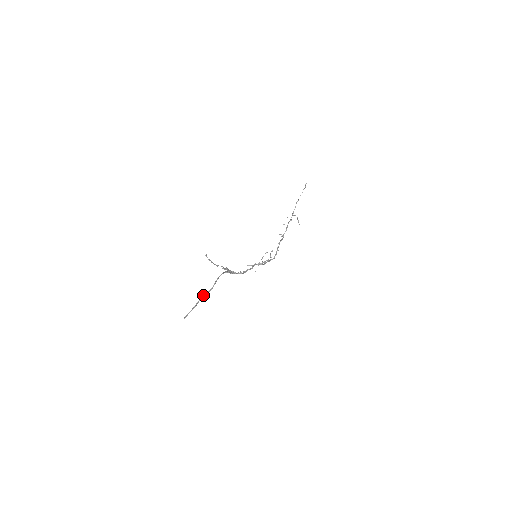
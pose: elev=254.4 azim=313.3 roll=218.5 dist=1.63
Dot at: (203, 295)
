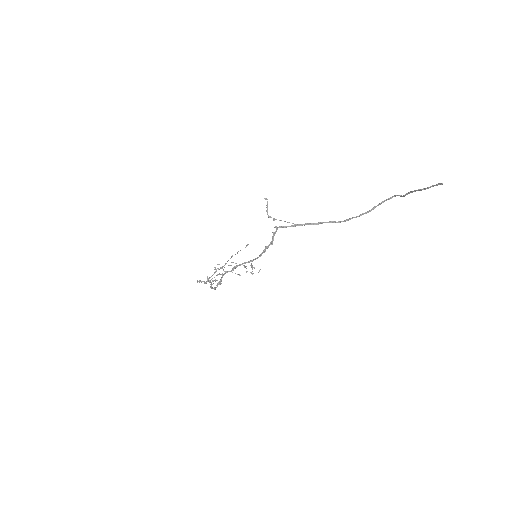
Dot at: (412, 191)
